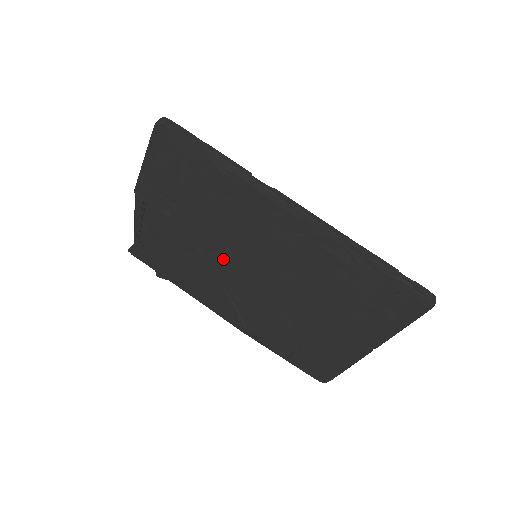
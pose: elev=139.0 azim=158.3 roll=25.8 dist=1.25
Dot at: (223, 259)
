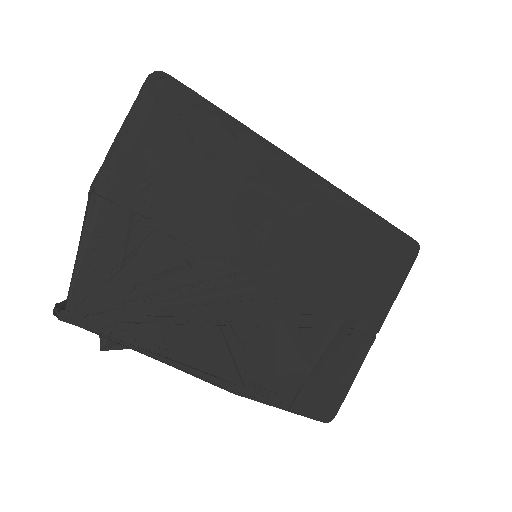
Dot at: (222, 269)
